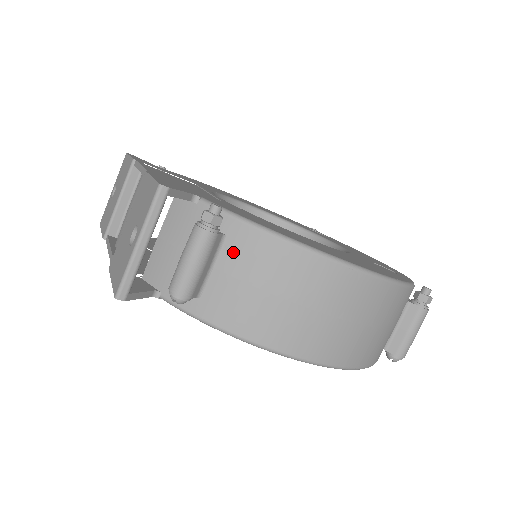
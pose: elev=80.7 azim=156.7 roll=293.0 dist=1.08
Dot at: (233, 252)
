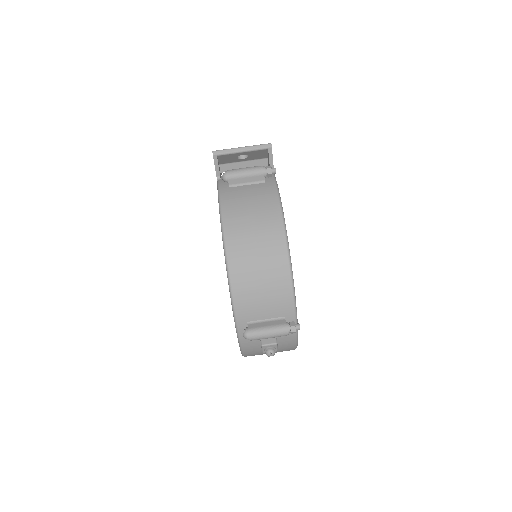
Dot at: (260, 187)
